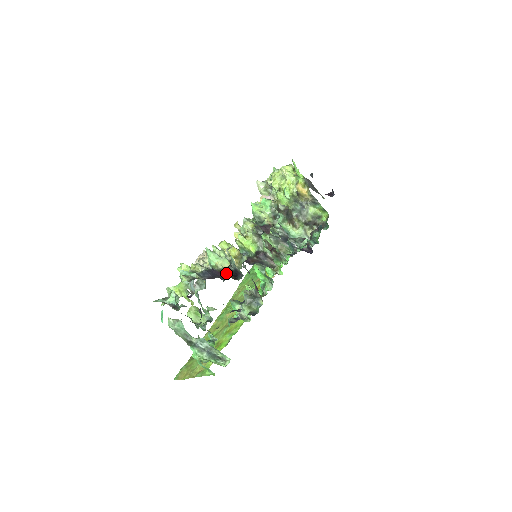
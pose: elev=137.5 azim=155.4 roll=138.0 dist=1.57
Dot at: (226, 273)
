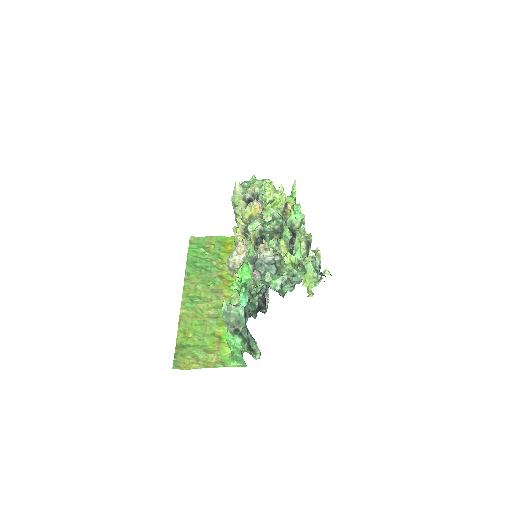
Dot at: occluded
